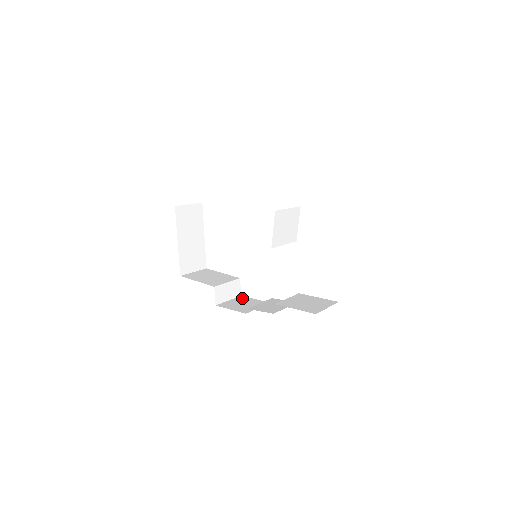
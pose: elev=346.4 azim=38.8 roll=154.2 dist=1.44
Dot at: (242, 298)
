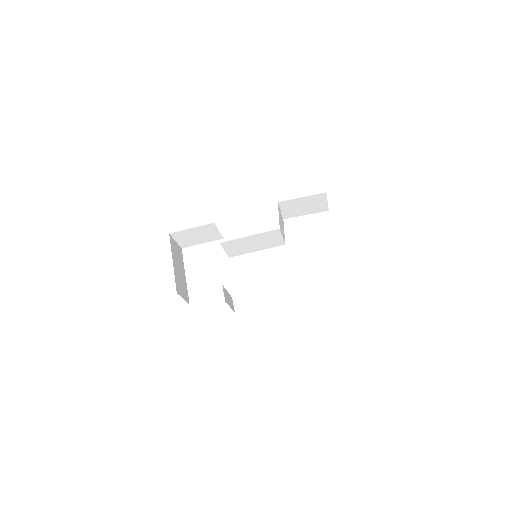
Dot at: occluded
